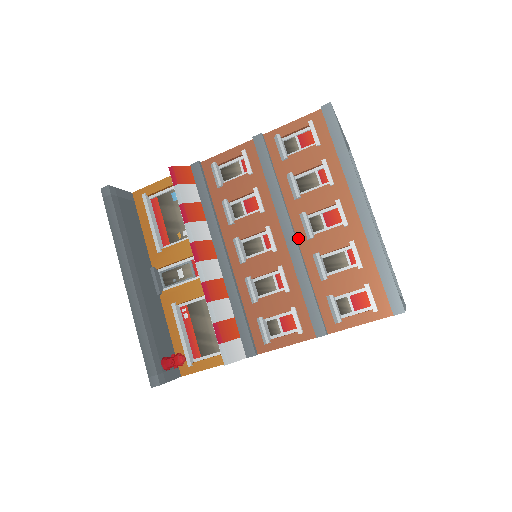
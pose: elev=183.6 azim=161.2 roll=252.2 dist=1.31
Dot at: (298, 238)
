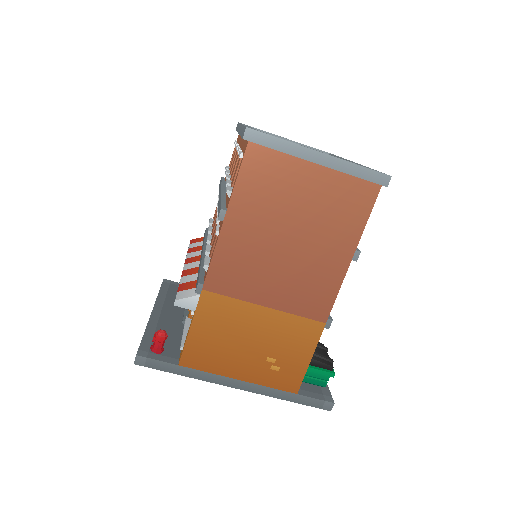
Dot at: occluded
